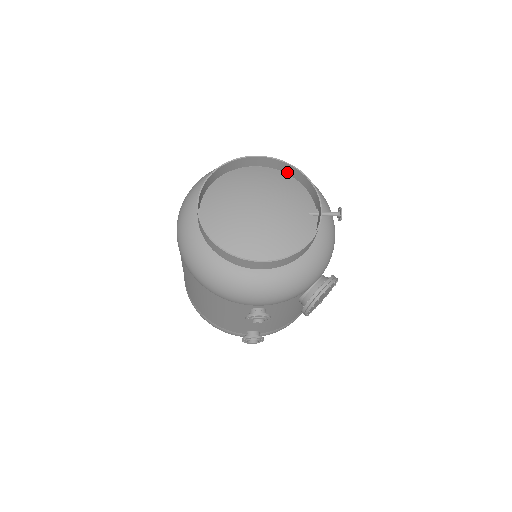
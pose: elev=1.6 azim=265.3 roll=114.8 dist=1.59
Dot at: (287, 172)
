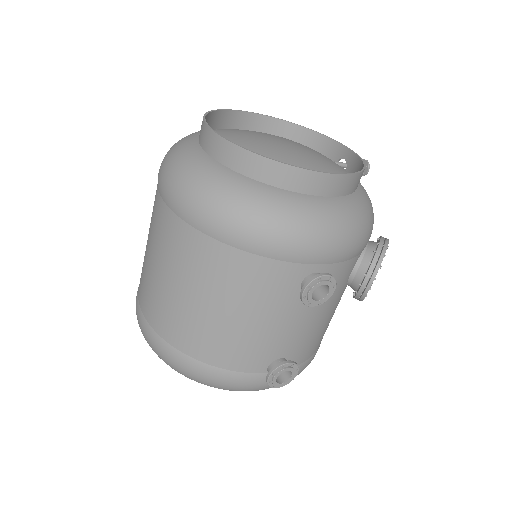
Dot at: (285, 137)
